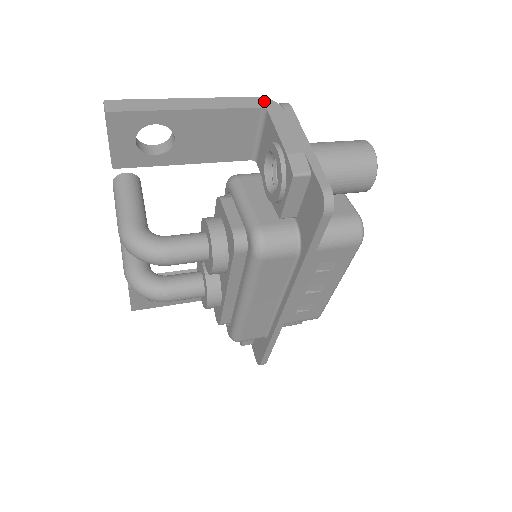
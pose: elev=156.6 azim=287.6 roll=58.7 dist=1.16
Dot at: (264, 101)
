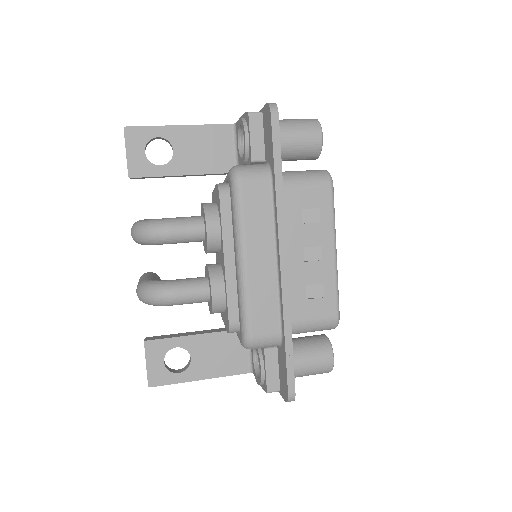
Dot at: occluded
